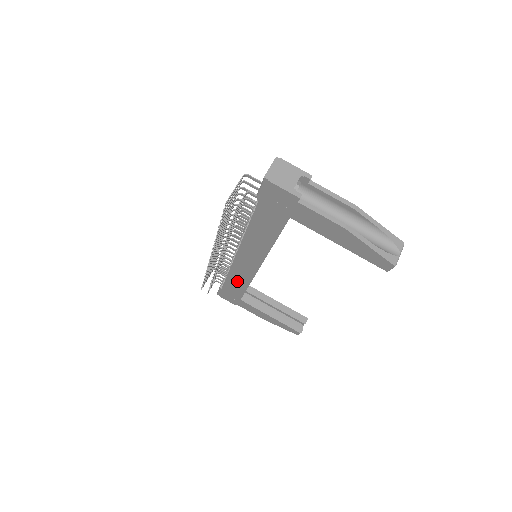
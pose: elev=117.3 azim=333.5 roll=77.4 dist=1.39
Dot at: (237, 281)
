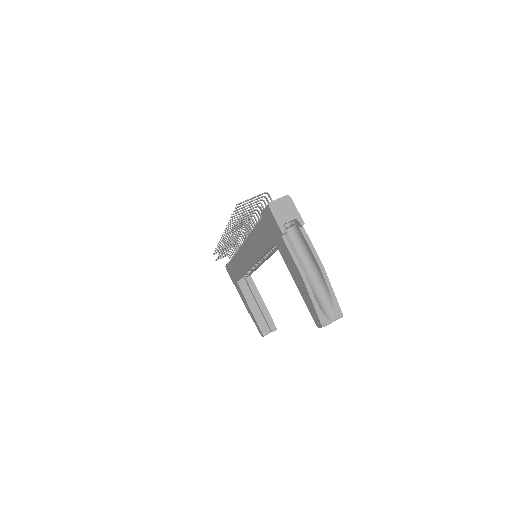
Dot at: (238, 266)
